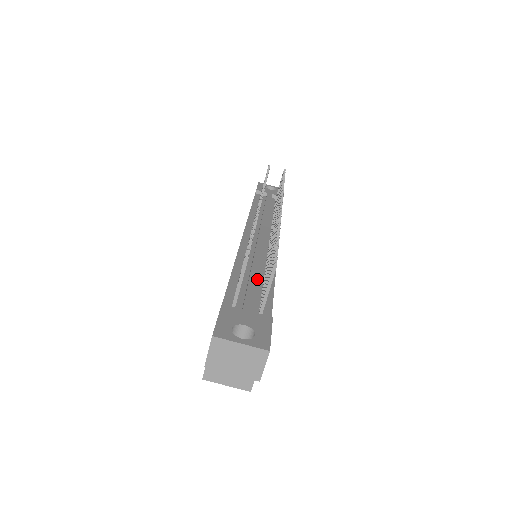
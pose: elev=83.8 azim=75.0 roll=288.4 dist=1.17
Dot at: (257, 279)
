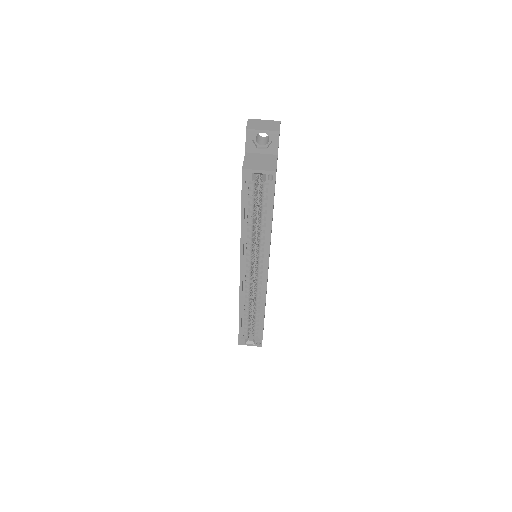
Dot at: occluded
